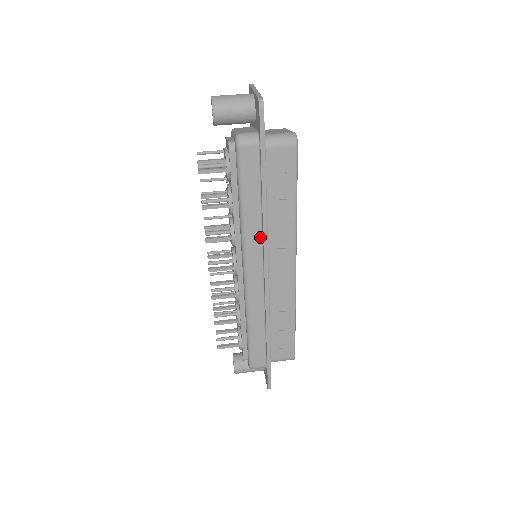
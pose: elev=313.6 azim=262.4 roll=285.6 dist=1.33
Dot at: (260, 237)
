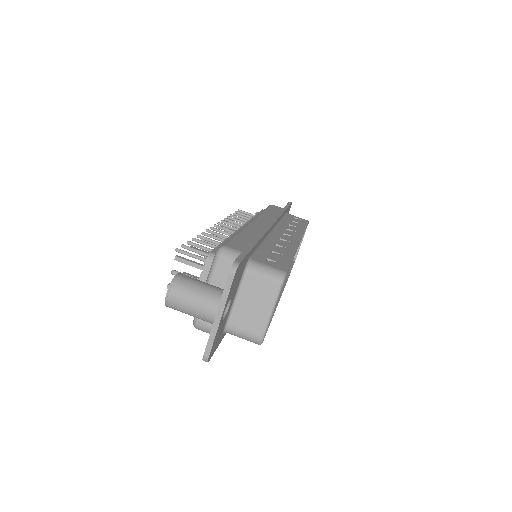
Dot at: occluded
